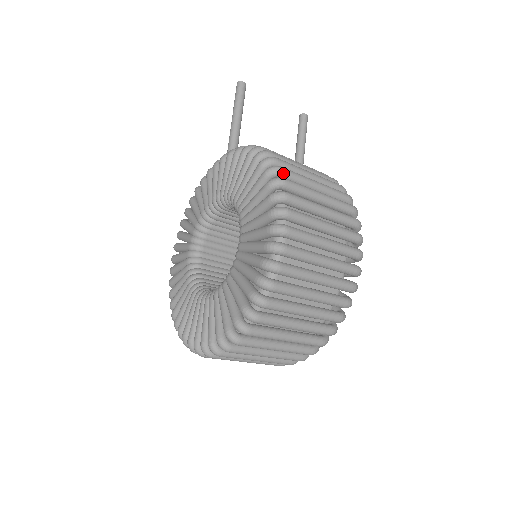
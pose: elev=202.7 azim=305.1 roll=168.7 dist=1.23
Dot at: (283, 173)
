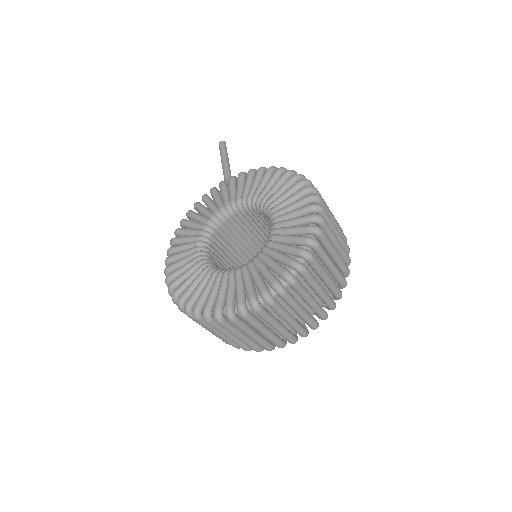
Dot at: occluded
